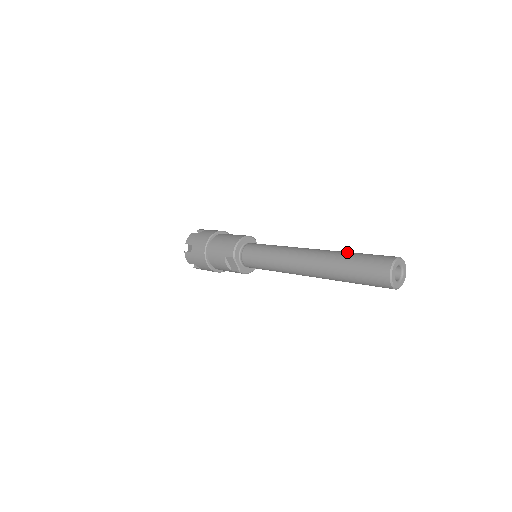
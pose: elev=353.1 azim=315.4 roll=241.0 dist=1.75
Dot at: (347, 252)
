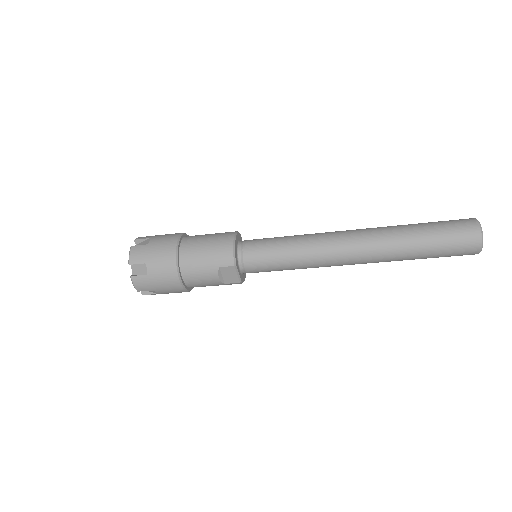
Dot at: (407, 225)
